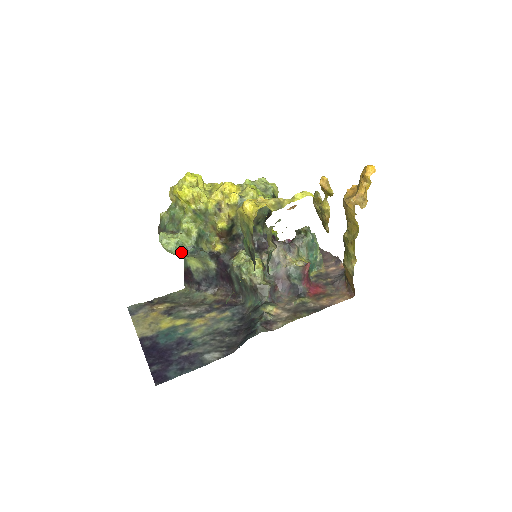
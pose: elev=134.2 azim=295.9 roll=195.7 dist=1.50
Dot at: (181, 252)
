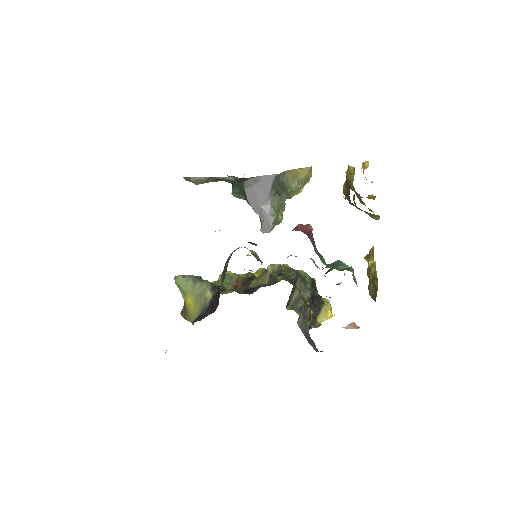
Dot at: (186, 278)
